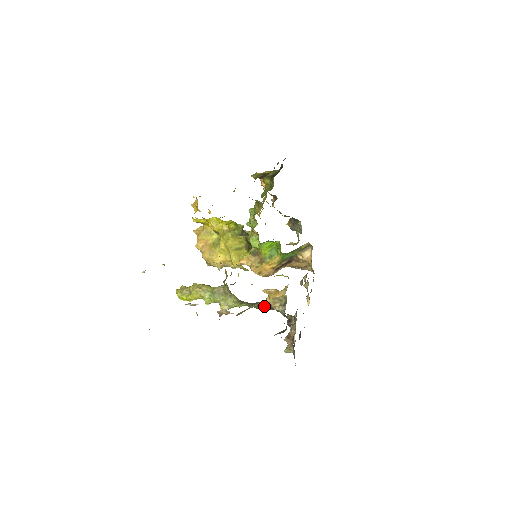
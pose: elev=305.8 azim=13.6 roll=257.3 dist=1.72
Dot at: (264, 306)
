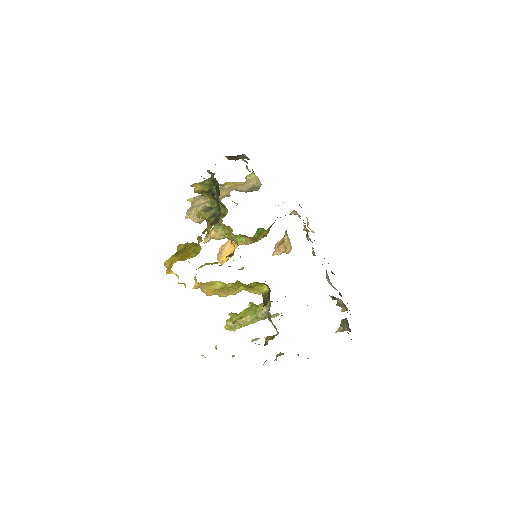
Dot at: occluded
